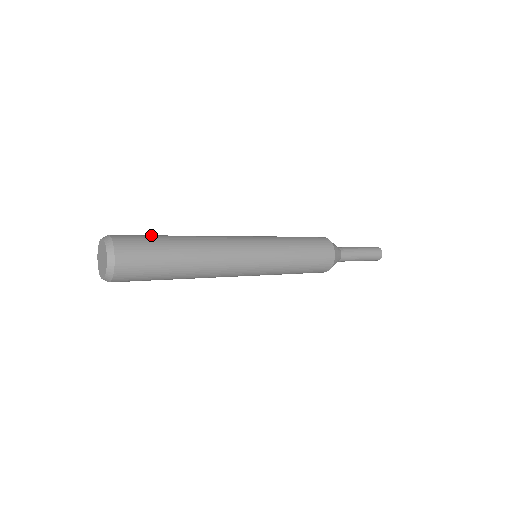
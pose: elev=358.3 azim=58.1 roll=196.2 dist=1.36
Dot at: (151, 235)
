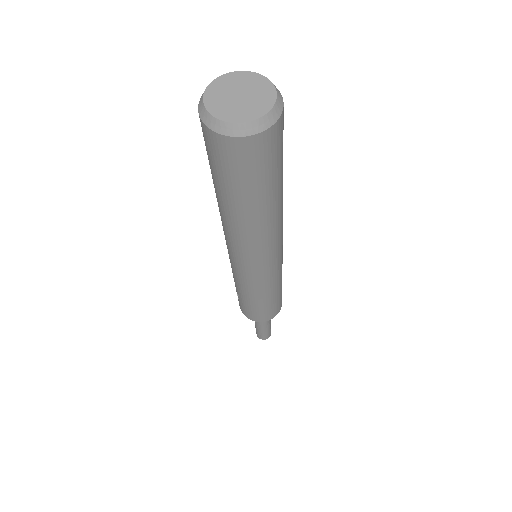
Dot at: occluded
